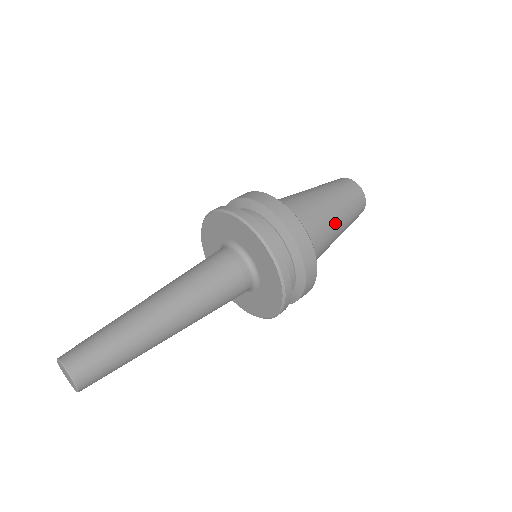
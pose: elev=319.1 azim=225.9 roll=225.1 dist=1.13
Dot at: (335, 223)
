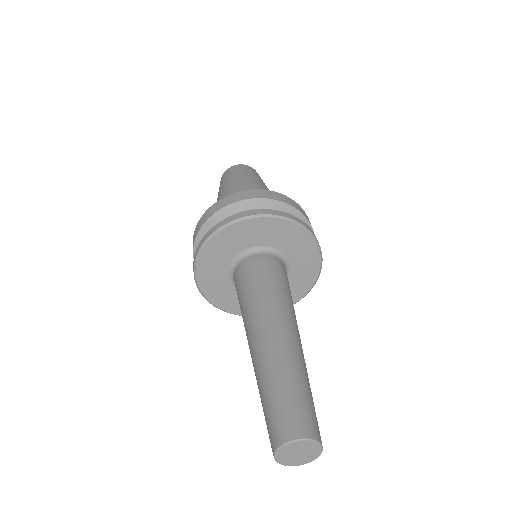
Dot at: occluded
